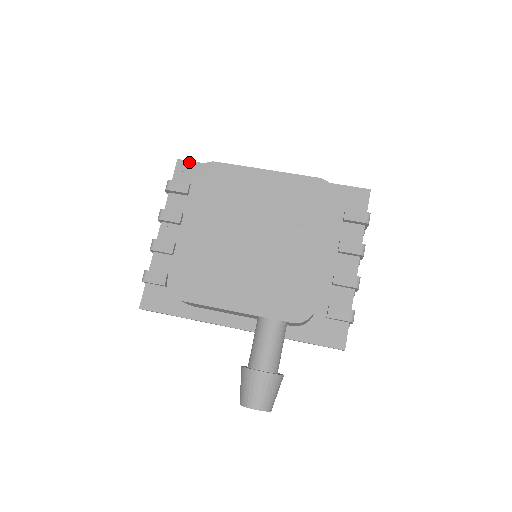
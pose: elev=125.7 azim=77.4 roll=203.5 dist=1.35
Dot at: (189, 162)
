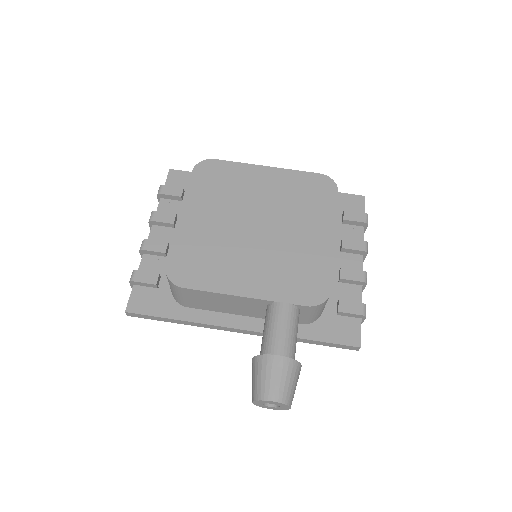
Dot at: (182, 171)
